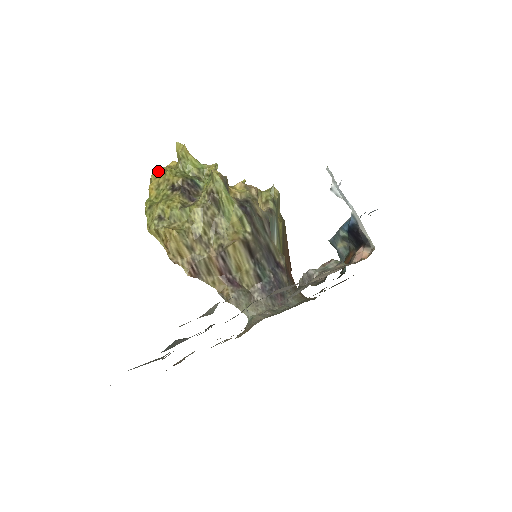
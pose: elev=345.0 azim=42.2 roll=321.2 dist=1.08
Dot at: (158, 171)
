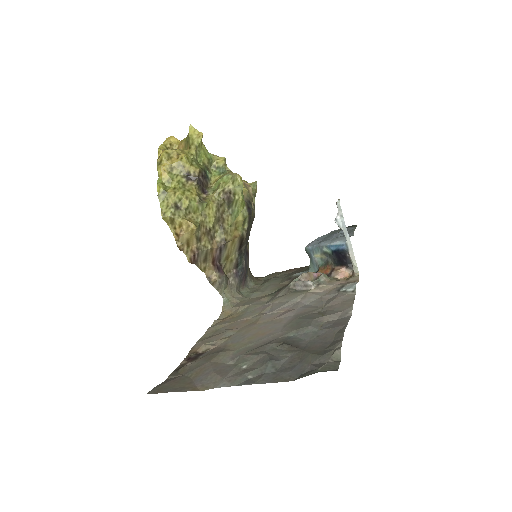
Dot at: (169, 152)
